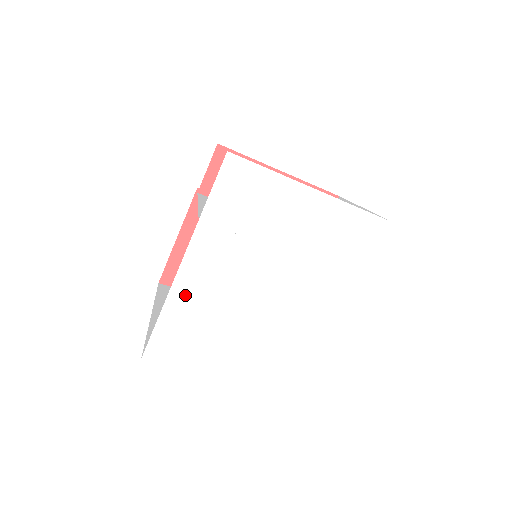
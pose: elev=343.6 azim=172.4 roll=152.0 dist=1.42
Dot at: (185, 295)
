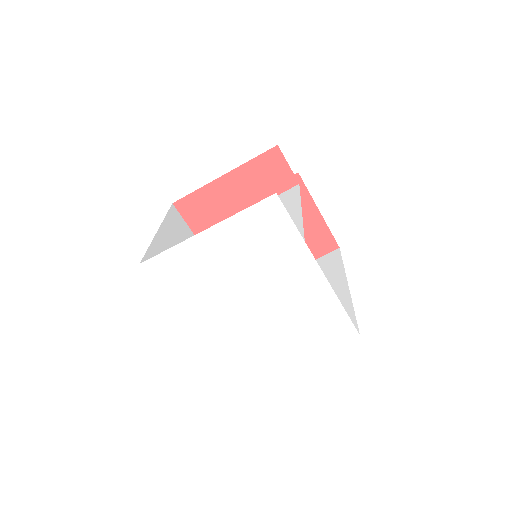
Dot at: (217, 344)
